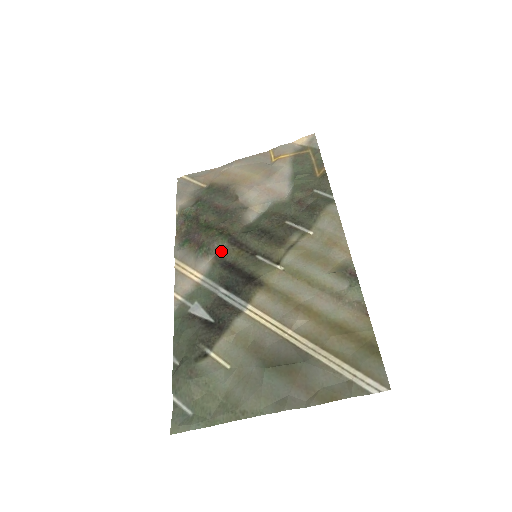
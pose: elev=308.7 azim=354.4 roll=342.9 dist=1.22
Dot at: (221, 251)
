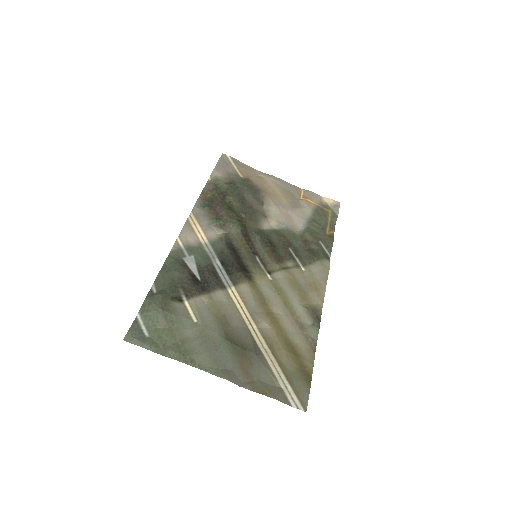
Dot at: (232, 233)
